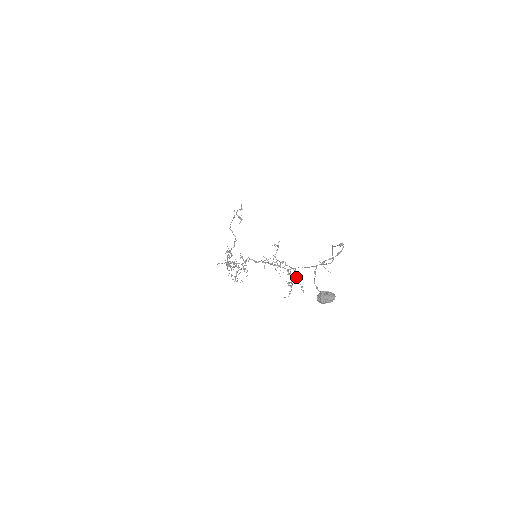
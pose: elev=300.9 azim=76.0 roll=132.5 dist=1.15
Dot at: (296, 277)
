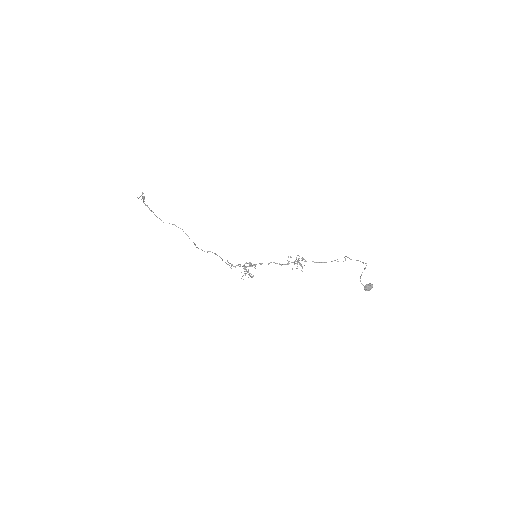
Dot at: (301, 258)
